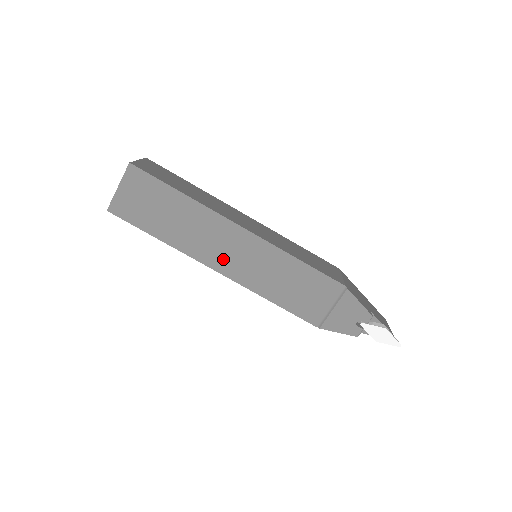
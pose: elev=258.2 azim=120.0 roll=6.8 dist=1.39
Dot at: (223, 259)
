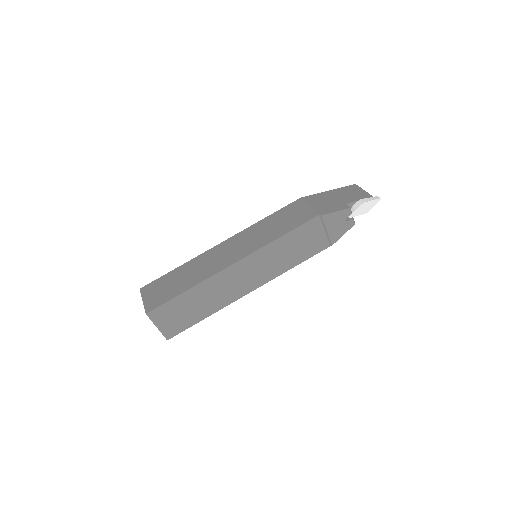
Dot at: (246, 284)
